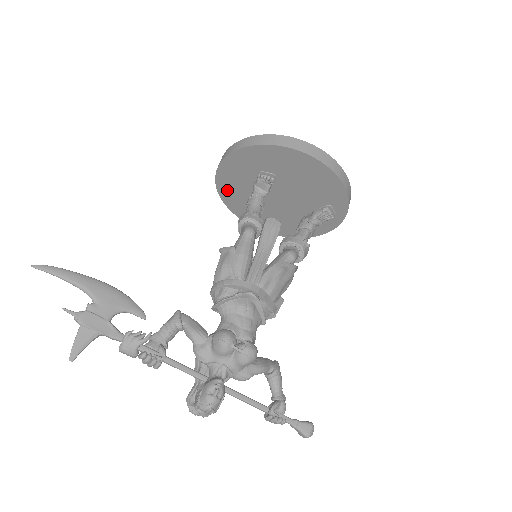
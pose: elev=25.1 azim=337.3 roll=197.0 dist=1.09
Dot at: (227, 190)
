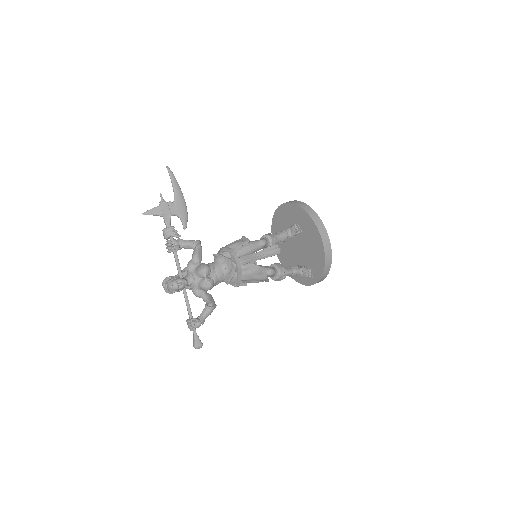
Dot at: (278, 219)
